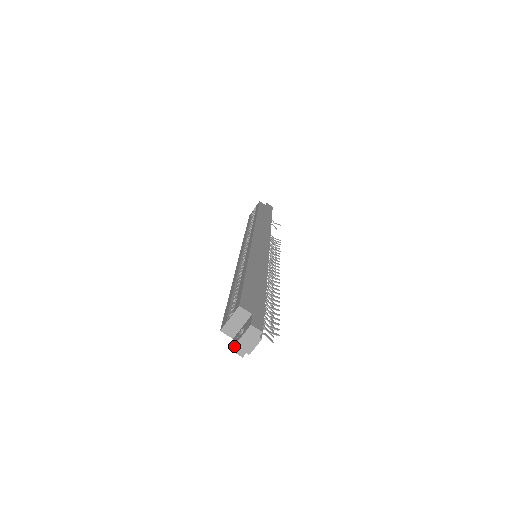
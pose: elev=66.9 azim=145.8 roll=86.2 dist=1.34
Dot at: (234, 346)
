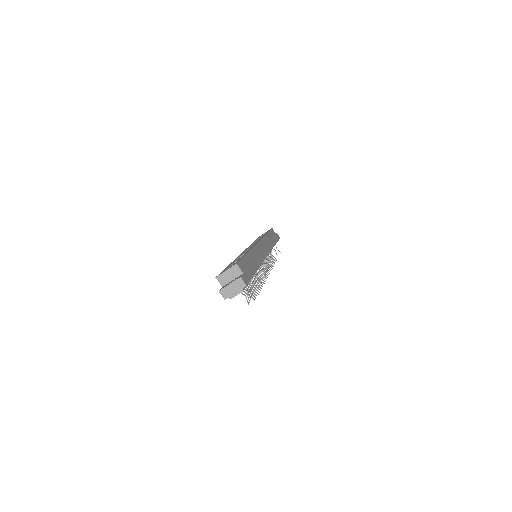
Dot at: (222, 289)
